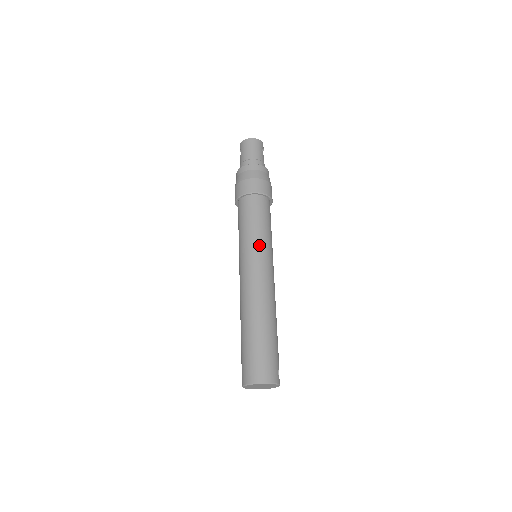
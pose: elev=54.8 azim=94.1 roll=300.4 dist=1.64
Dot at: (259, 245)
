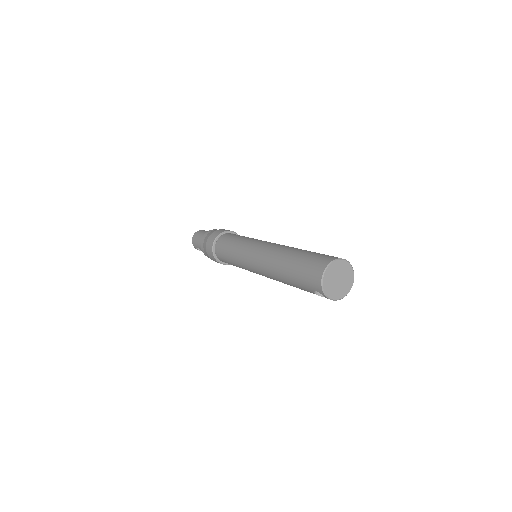
Dot at: (244, 244)
